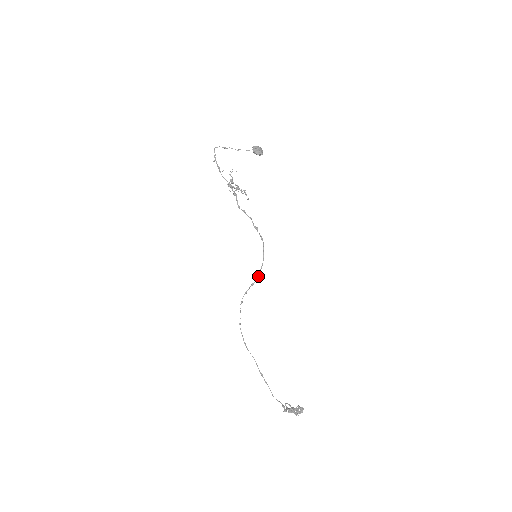
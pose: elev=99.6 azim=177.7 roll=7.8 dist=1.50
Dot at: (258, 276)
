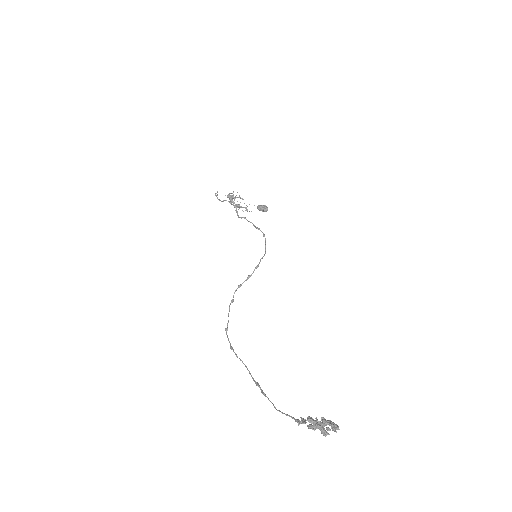
Dot at: (258, 265)
